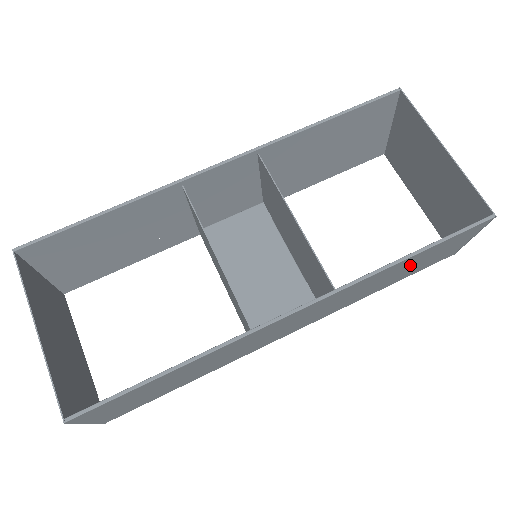
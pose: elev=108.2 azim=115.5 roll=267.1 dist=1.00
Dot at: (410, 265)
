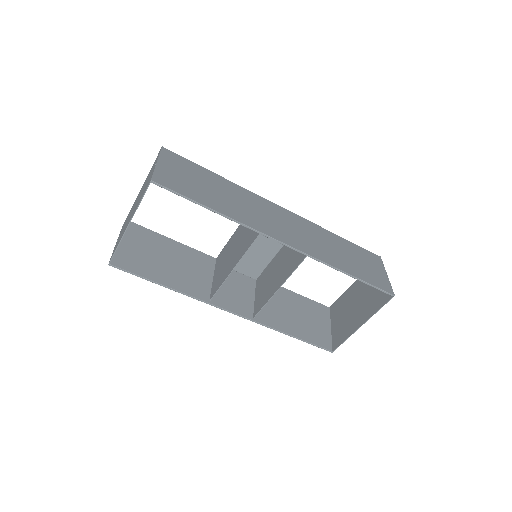
Dot at: occluded
